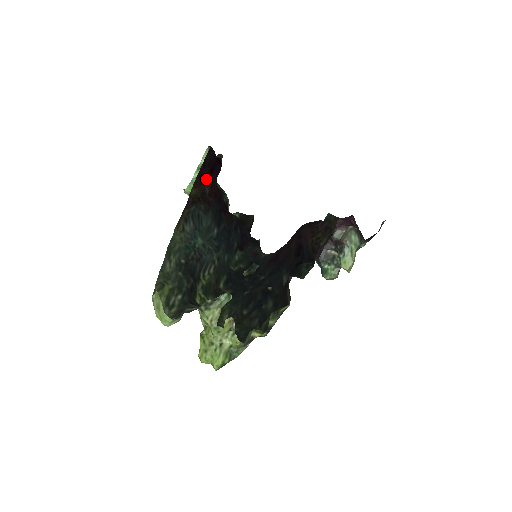
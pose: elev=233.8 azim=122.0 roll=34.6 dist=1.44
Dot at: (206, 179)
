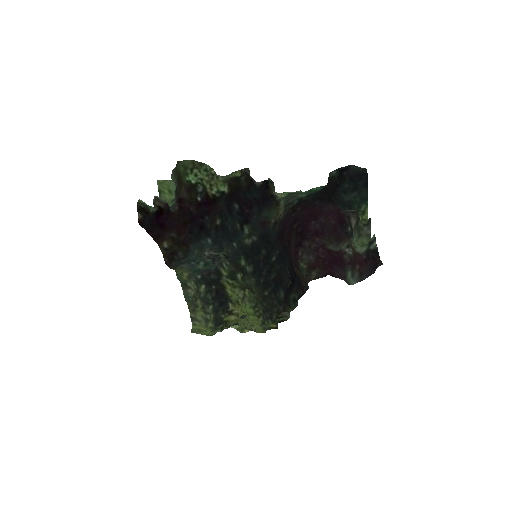
Dot at: (163, 233)
